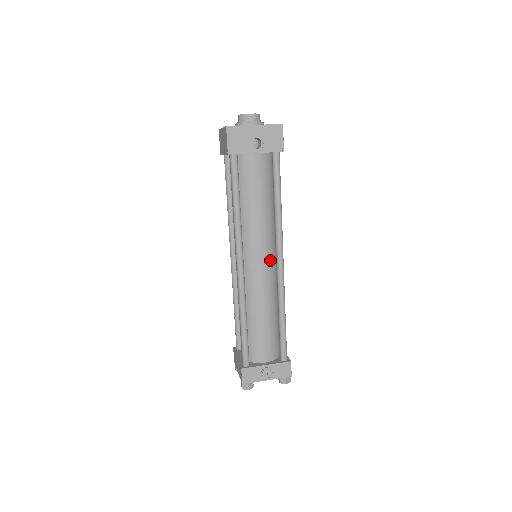
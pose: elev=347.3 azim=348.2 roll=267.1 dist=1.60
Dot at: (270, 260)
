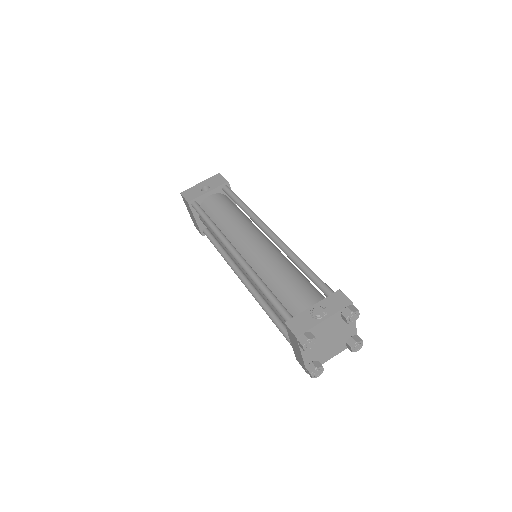
Dot at: (262, 239)
